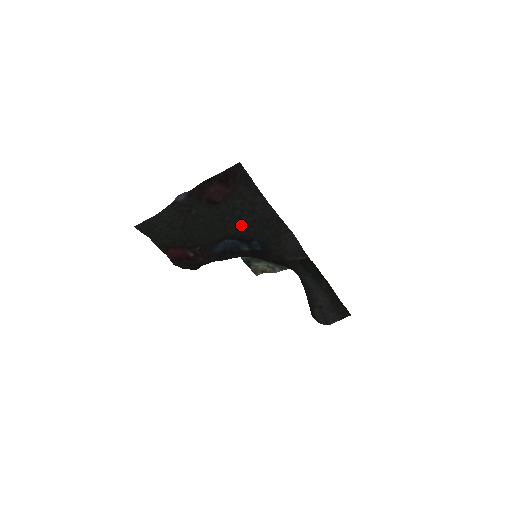
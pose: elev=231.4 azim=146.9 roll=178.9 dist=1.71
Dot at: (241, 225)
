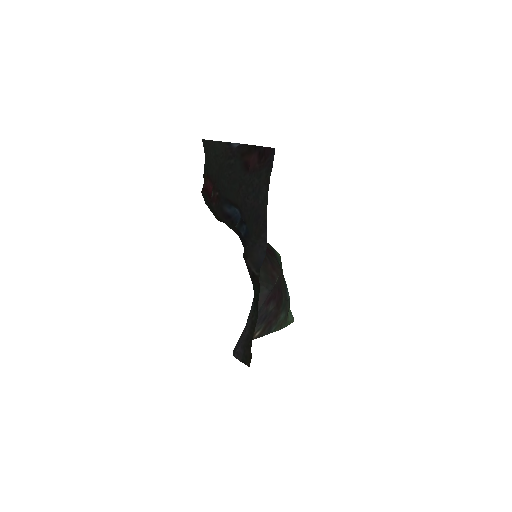
Dot at: (246, 202)
